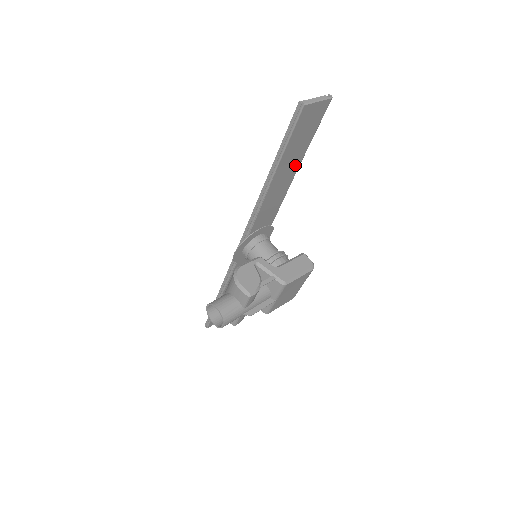
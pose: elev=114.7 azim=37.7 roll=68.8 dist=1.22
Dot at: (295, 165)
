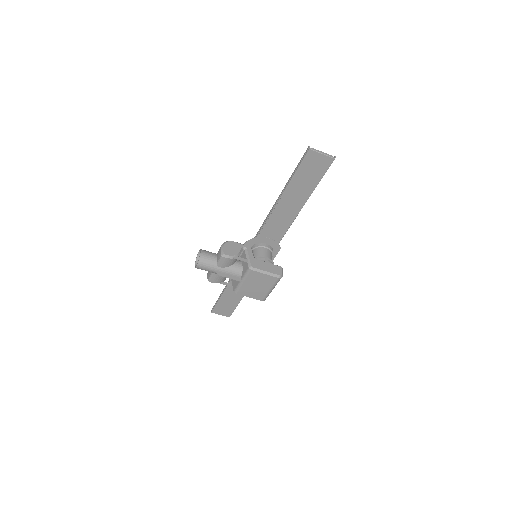
Dot at: (302, 198)
